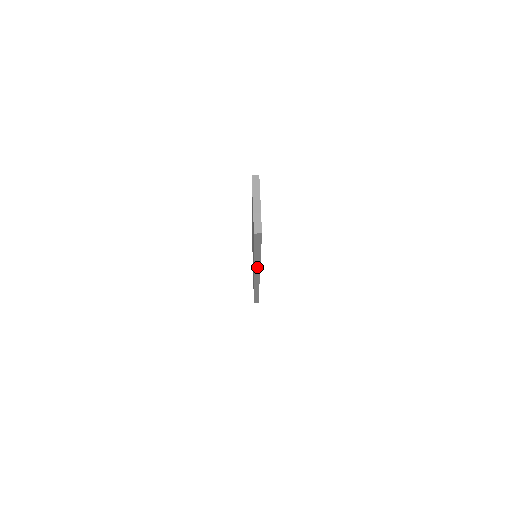
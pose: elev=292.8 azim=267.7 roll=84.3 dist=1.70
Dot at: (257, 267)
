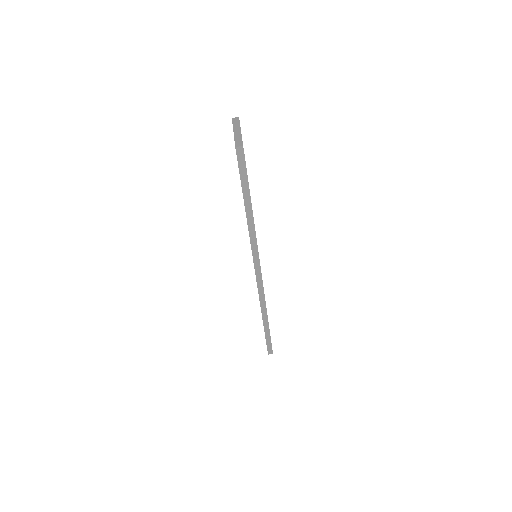
Dot at: (253, 241)
